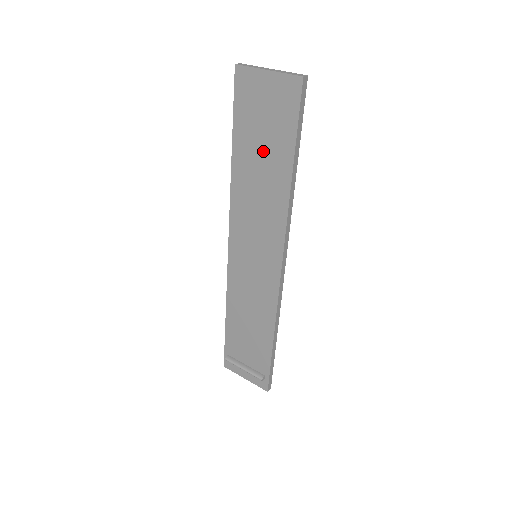
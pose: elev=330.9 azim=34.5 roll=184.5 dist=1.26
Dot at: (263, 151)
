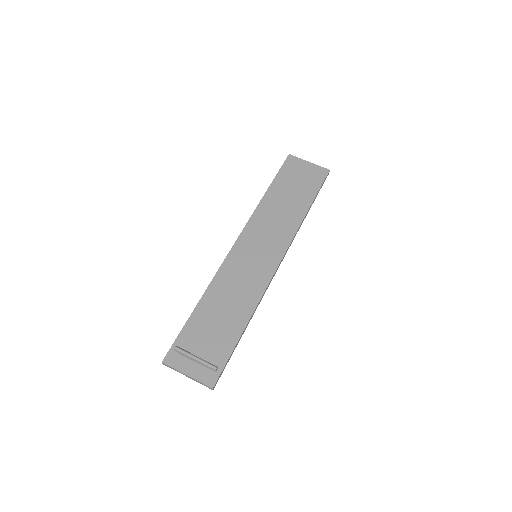
Dot at: (292, 194)
